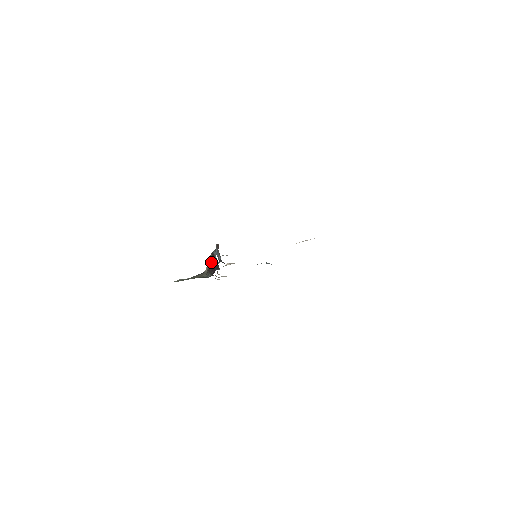
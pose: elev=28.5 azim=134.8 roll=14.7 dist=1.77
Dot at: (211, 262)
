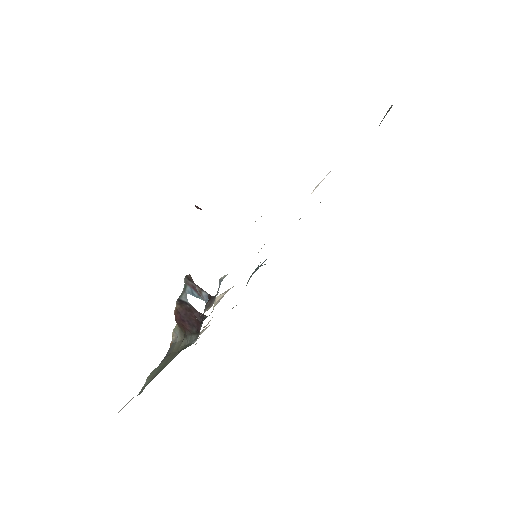
Dot at: (183, 316)
